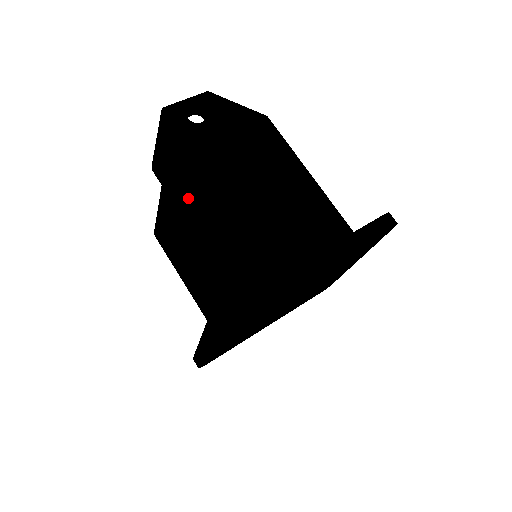
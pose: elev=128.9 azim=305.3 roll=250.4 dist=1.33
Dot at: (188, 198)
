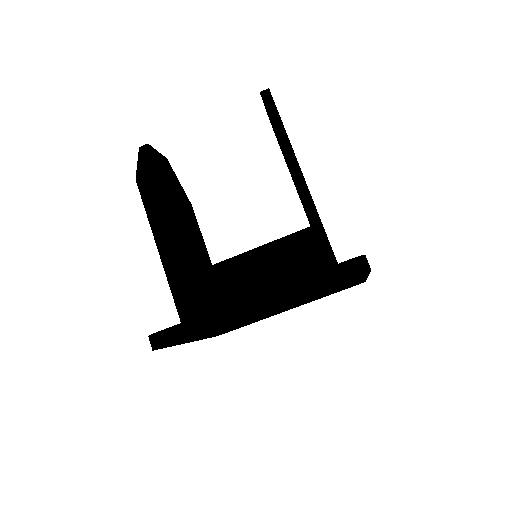
Dot at: occluded
